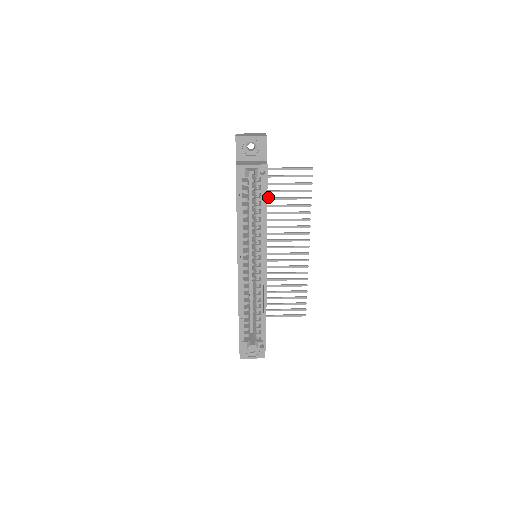
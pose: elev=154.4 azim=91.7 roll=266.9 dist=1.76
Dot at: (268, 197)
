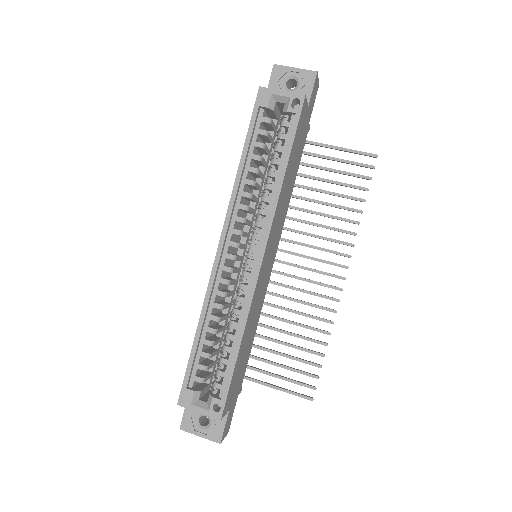
Dot at: (301, 185)
